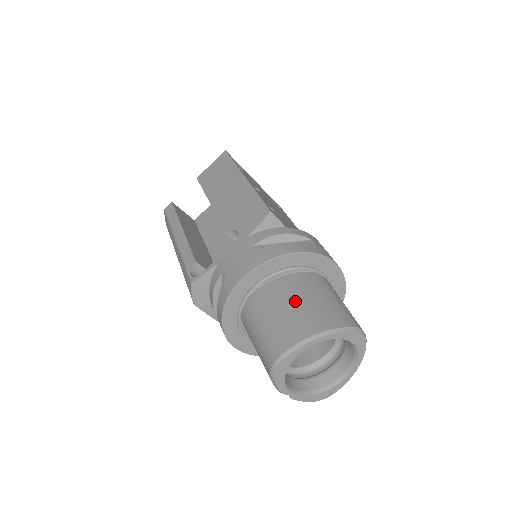
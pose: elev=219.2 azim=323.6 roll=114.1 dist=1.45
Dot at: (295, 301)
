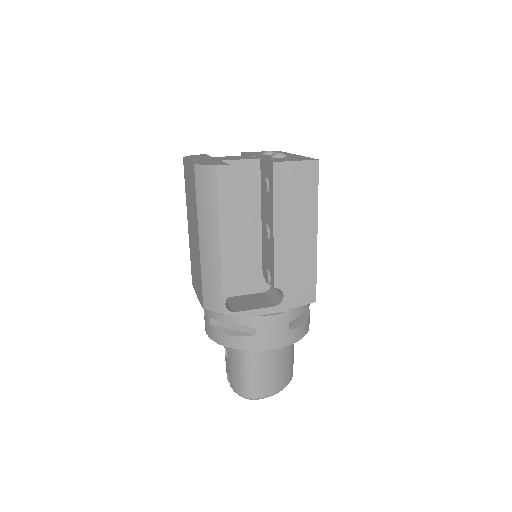
Dot at: (282, 362)
